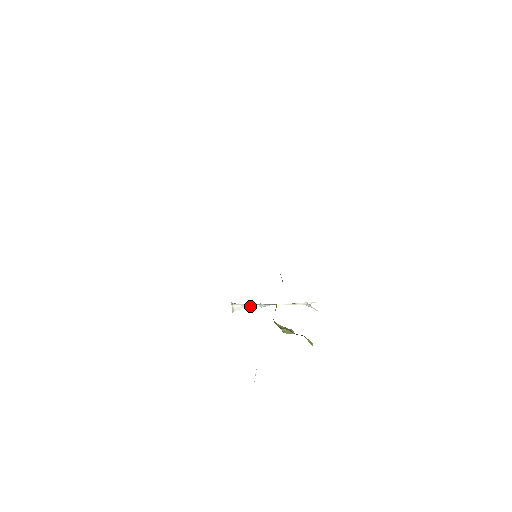
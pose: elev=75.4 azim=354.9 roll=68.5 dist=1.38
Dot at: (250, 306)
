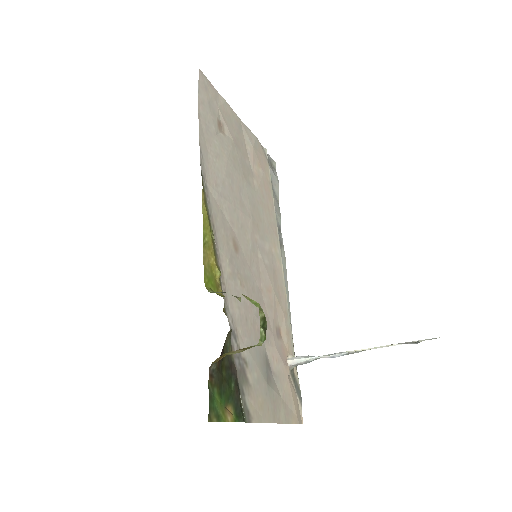
Dot at: (317, 357)
